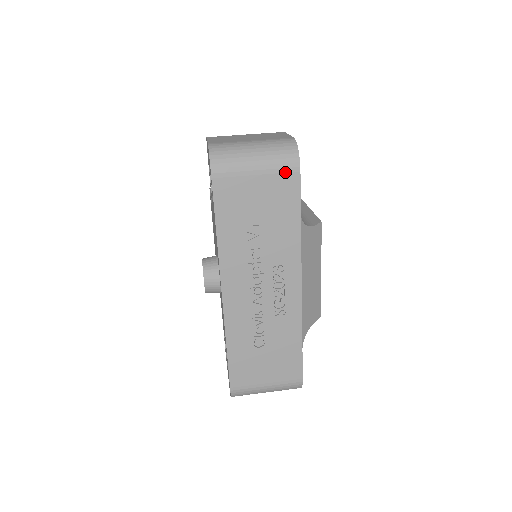
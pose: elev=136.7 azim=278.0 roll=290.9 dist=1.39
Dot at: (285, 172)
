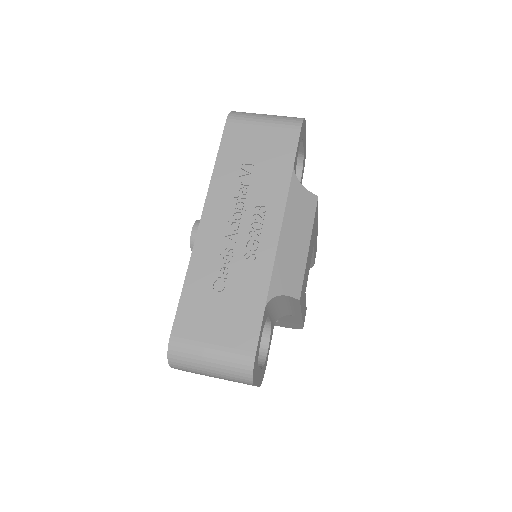
Dot at: (288, 128)
